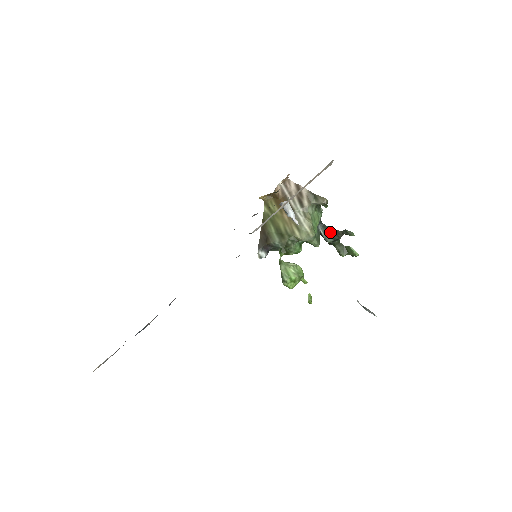
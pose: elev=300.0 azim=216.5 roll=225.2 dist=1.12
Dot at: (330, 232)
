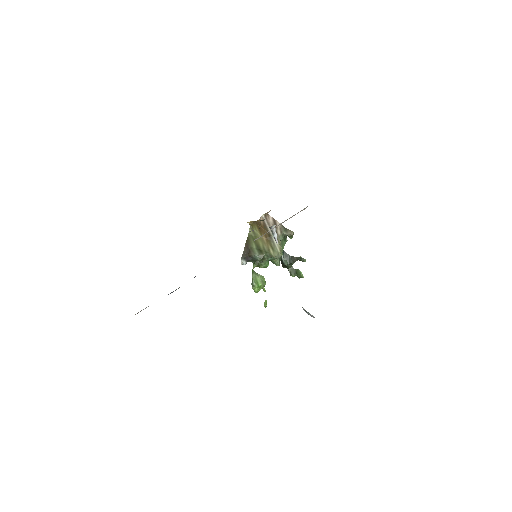
Dot at: (288, 257)
